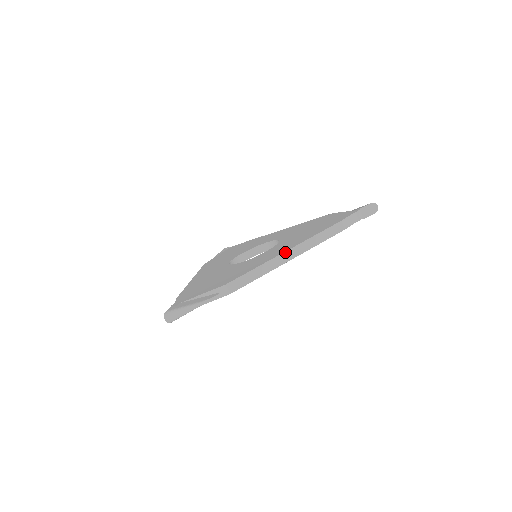
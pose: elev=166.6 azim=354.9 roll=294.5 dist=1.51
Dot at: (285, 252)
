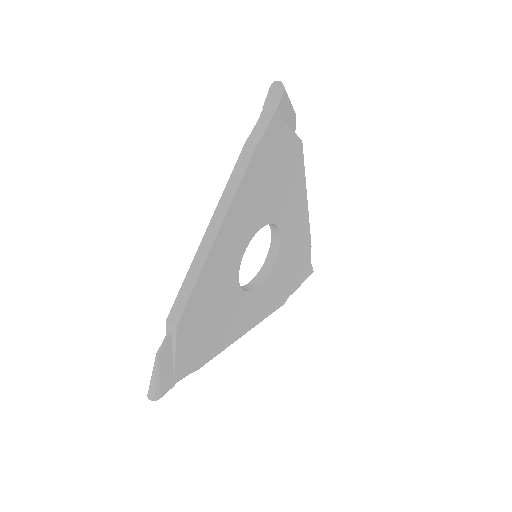
Dot at: (205, 233)
